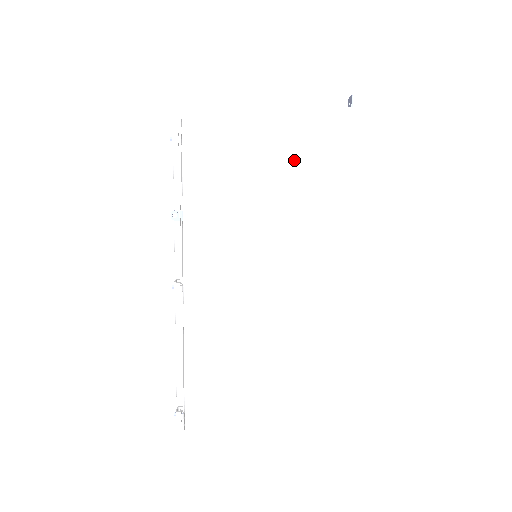
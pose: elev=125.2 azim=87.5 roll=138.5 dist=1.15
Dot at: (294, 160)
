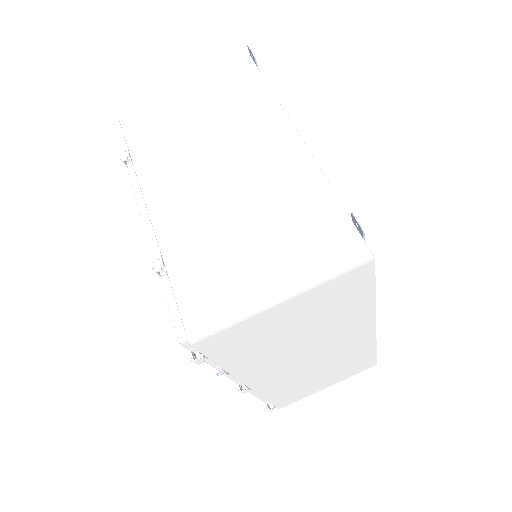
Dot at: (320, 309)
